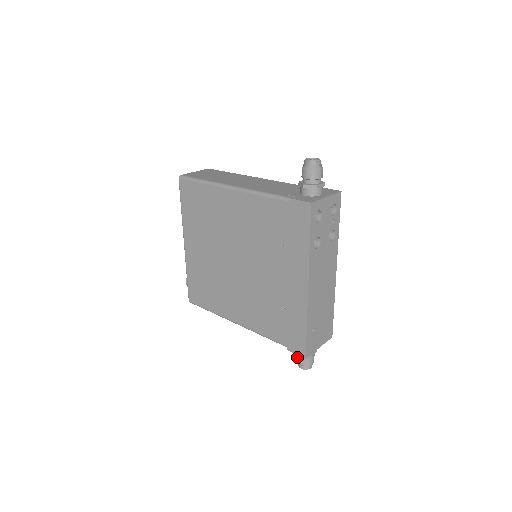
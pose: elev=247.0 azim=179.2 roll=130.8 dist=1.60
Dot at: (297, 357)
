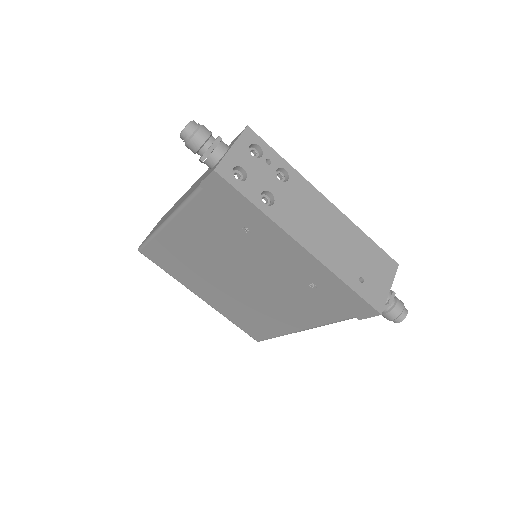
Dot at: occluded
